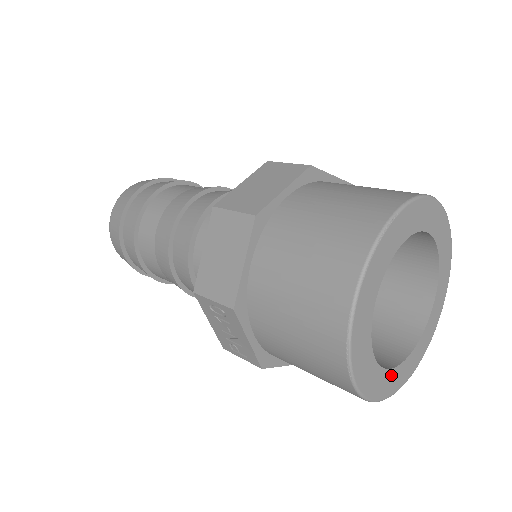
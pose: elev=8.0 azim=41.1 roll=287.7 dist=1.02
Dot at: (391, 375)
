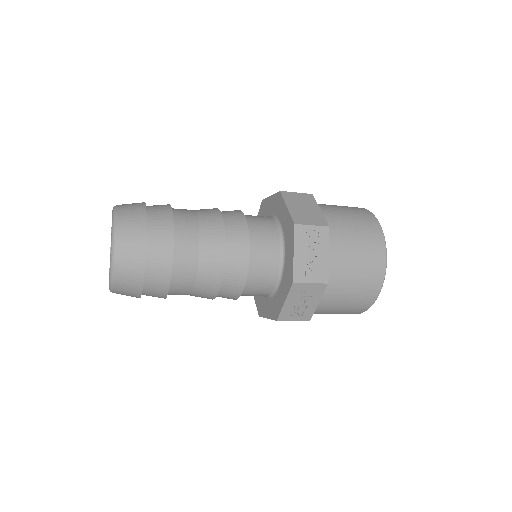
Dot at: occluded
